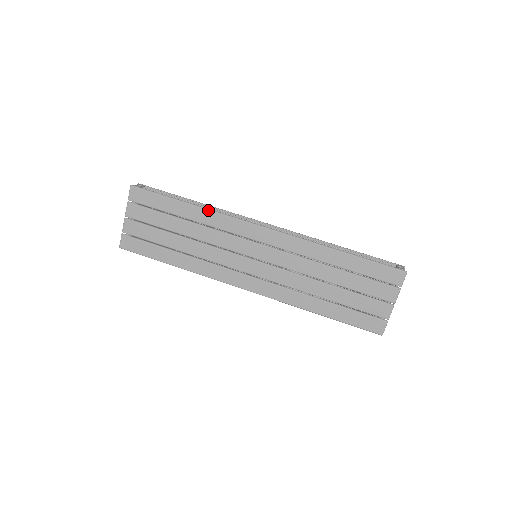
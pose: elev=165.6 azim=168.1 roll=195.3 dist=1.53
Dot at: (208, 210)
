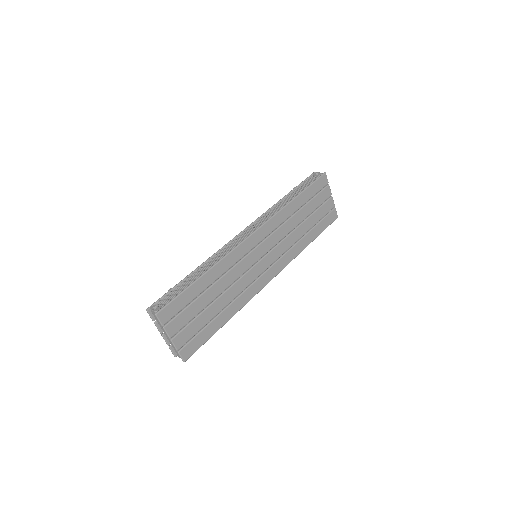
Dot at: (217, 264)
